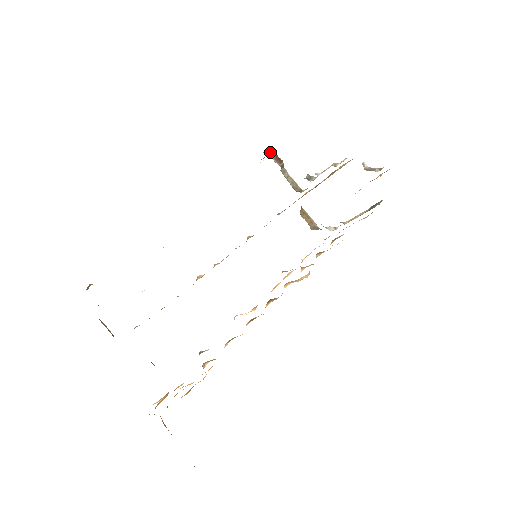
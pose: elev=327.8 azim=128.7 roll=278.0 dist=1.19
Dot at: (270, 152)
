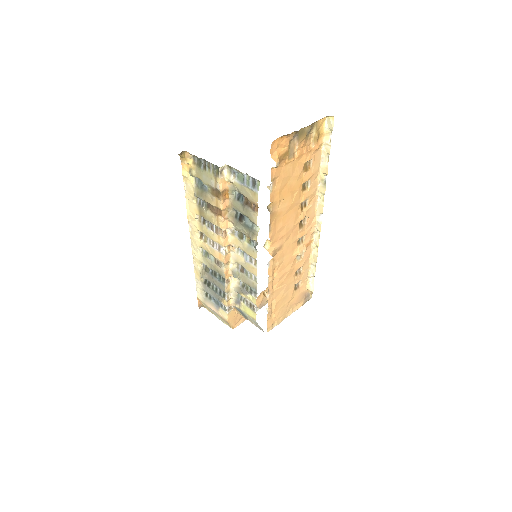
Dot at: occluded
